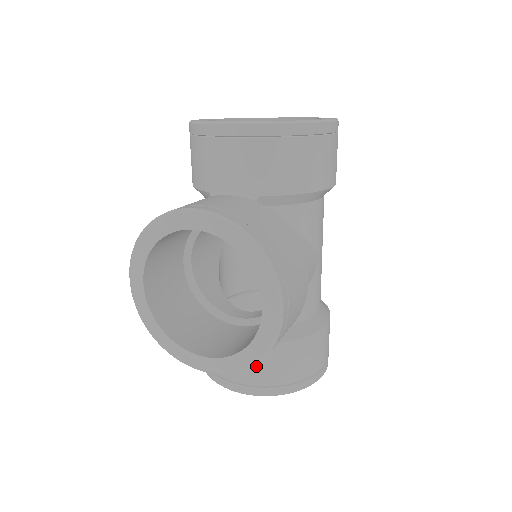
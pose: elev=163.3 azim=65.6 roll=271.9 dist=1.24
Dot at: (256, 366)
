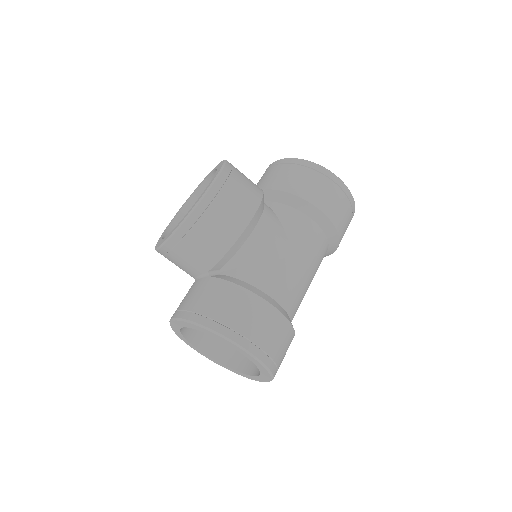
Dot at: (195, 294)
